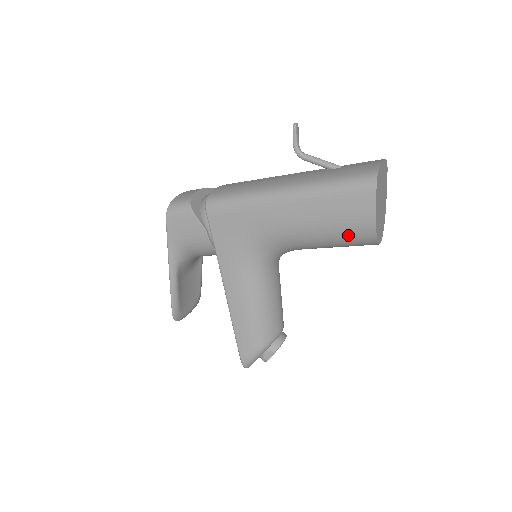
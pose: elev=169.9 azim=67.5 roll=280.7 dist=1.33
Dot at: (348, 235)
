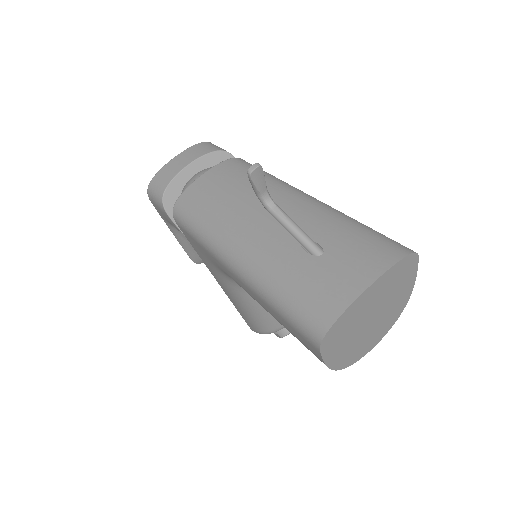
Dot at: occluded
